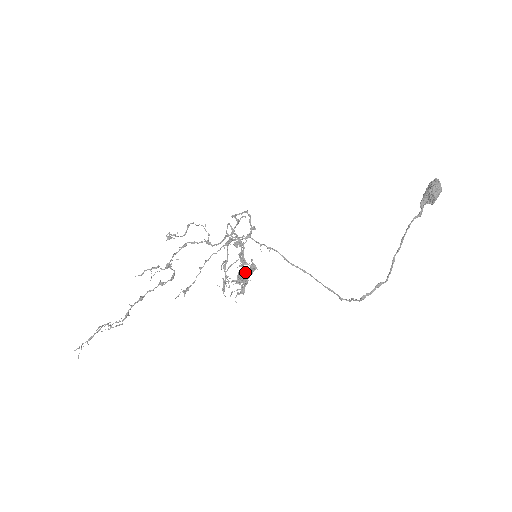
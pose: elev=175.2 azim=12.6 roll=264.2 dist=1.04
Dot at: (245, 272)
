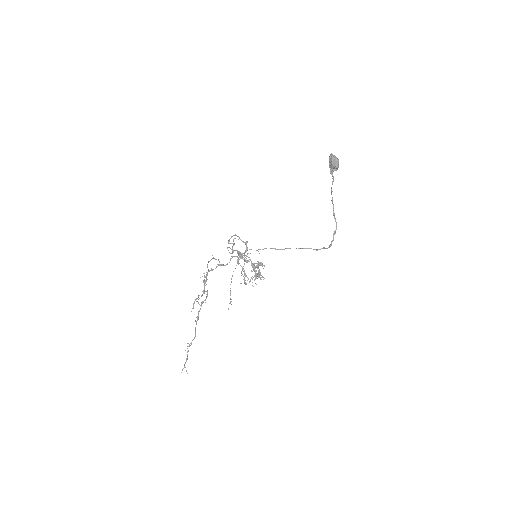
Dot at: (259, 271)
